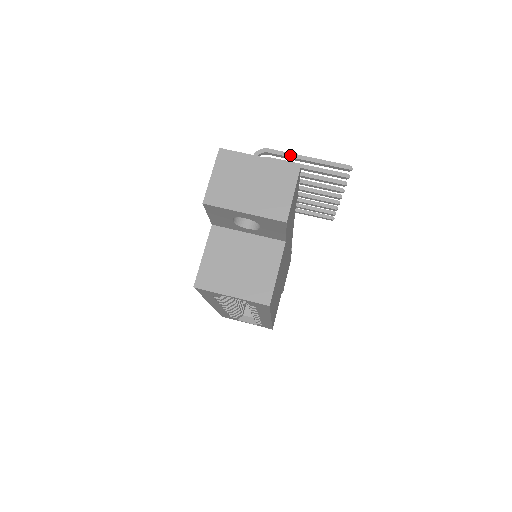
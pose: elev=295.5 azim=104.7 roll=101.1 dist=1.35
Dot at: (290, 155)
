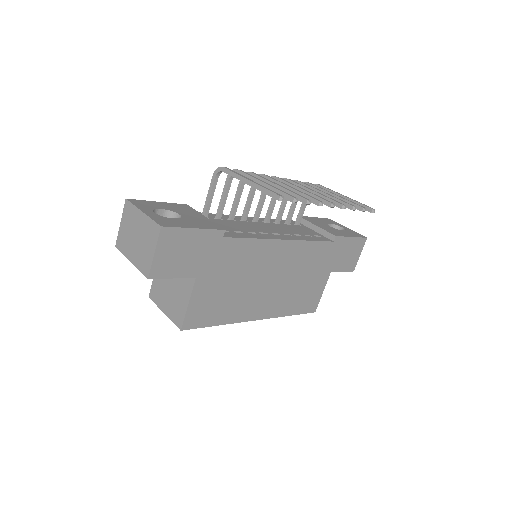
Dot at: (237, 176)
